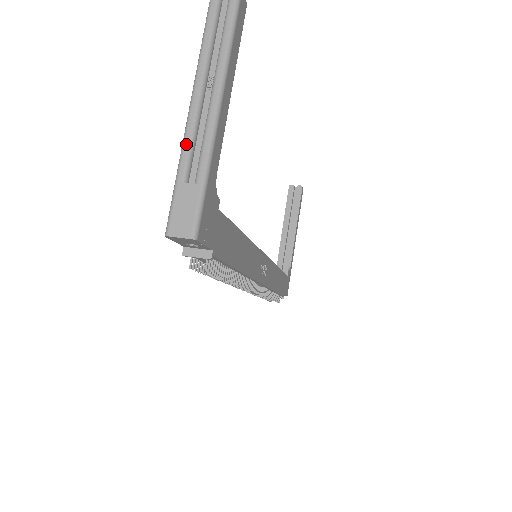
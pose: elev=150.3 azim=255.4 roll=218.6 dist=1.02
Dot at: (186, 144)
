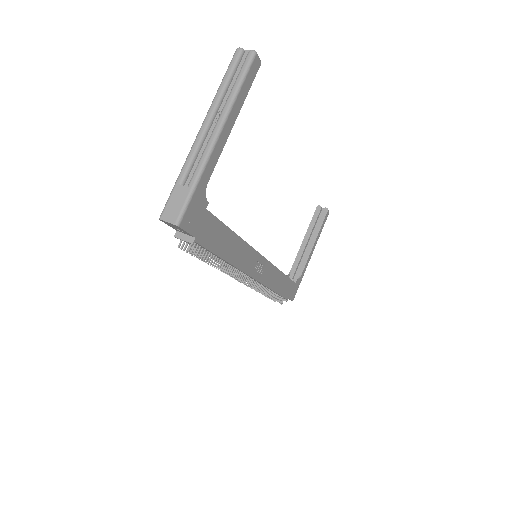
Dot at: (189, 158)
